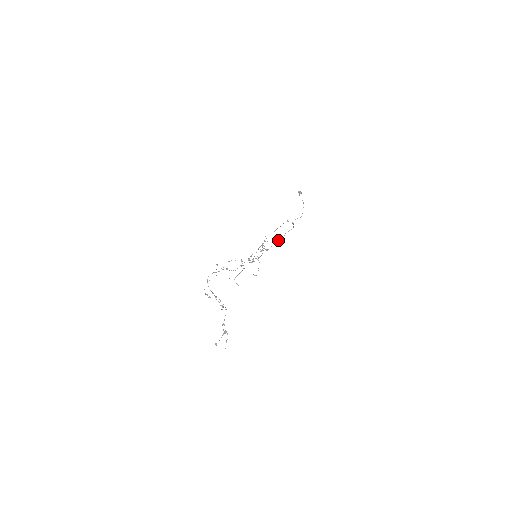
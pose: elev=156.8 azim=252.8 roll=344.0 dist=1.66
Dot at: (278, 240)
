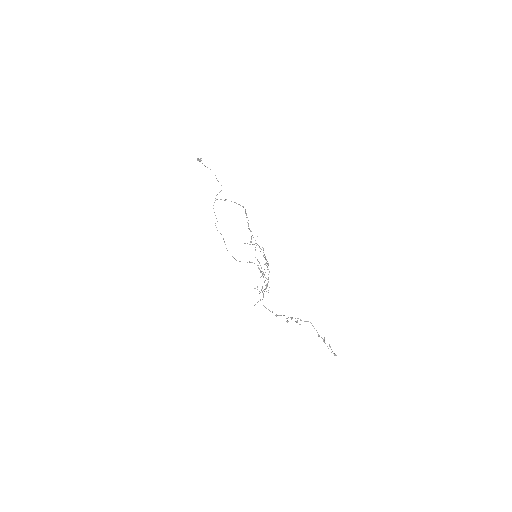
Dot at: (249, 228)
